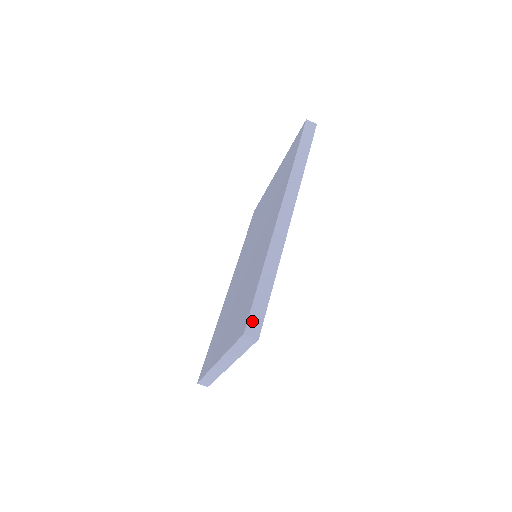
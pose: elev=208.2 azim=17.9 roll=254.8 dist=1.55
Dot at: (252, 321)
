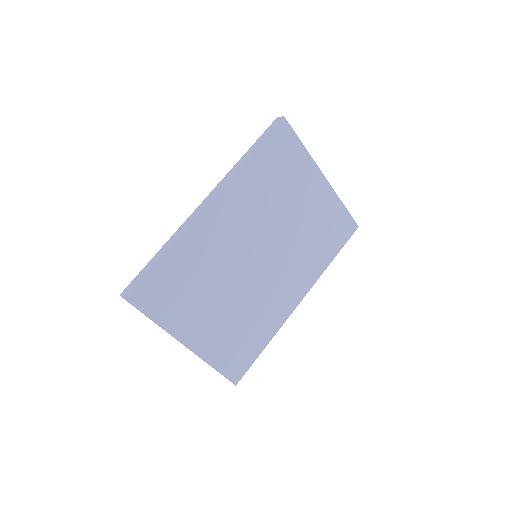
Dot at: (129, 286)
